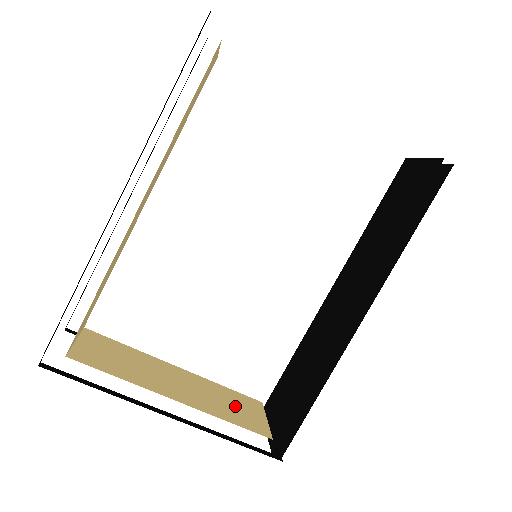
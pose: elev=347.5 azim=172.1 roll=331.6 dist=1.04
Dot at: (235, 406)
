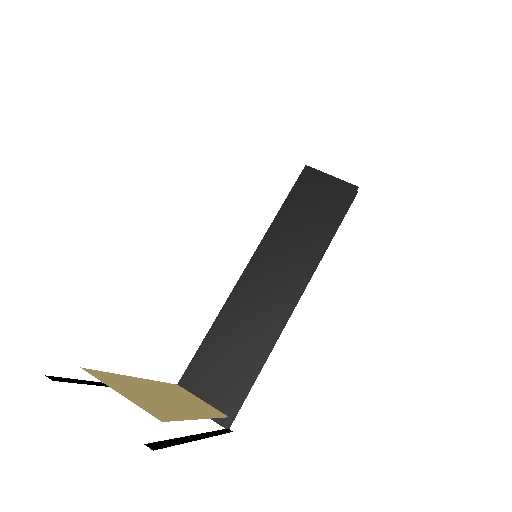
Dot at: (193, 399)
